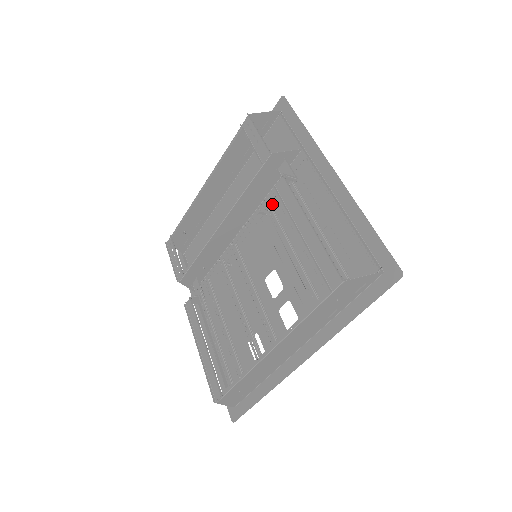
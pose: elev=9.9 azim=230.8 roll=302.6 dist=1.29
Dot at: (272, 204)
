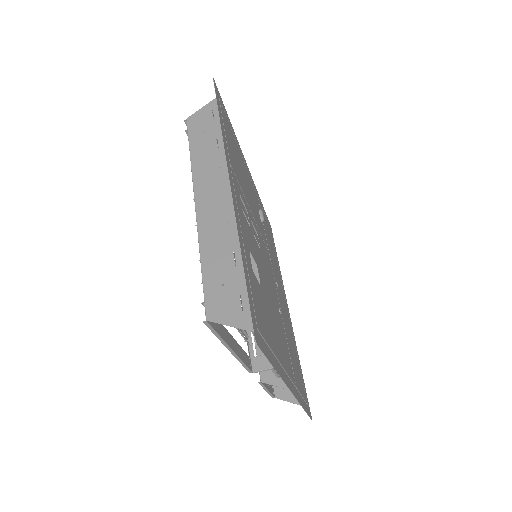
Dot at: occluded
